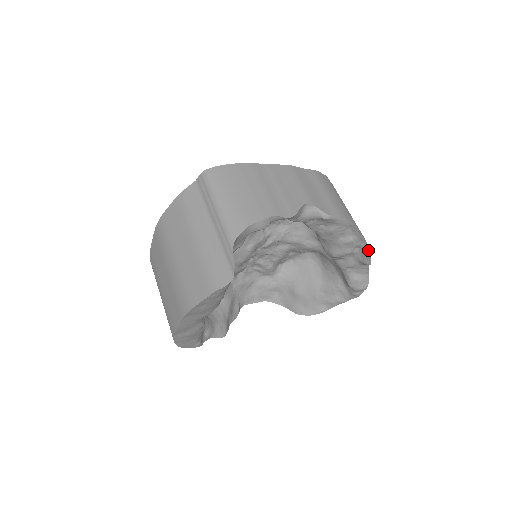
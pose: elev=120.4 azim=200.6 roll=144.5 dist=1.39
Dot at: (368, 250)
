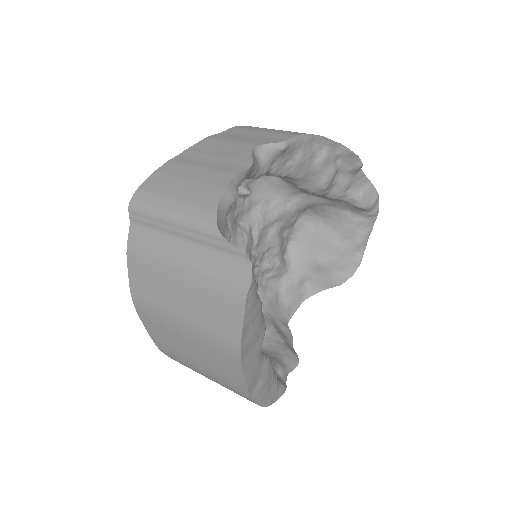
Dot at: (348, 150)
